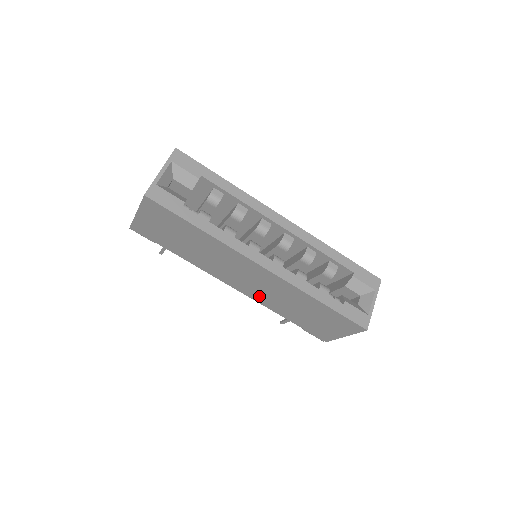
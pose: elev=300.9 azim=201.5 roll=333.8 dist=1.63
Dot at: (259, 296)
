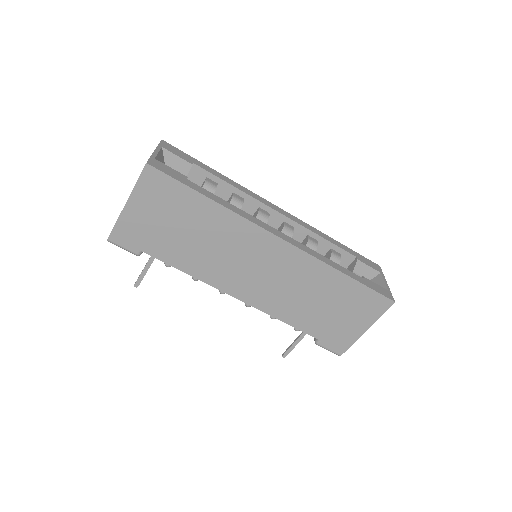
Dot at: (269, 300)
